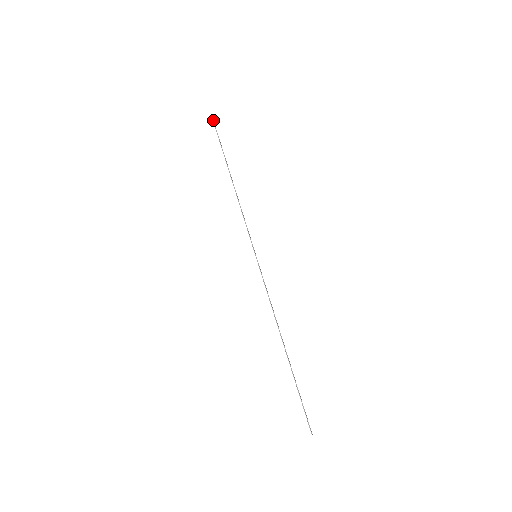
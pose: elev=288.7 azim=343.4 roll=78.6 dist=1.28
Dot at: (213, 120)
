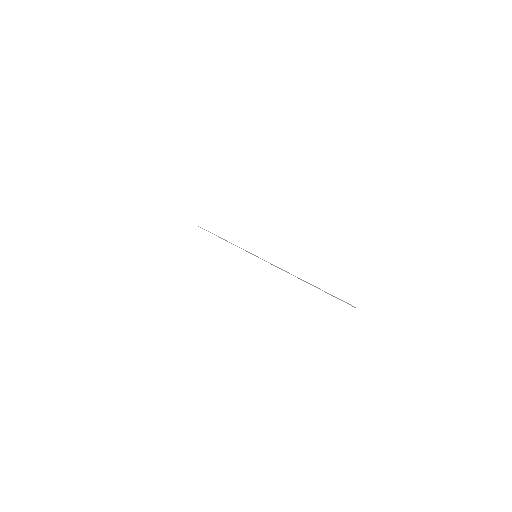
Dot at: occluded
